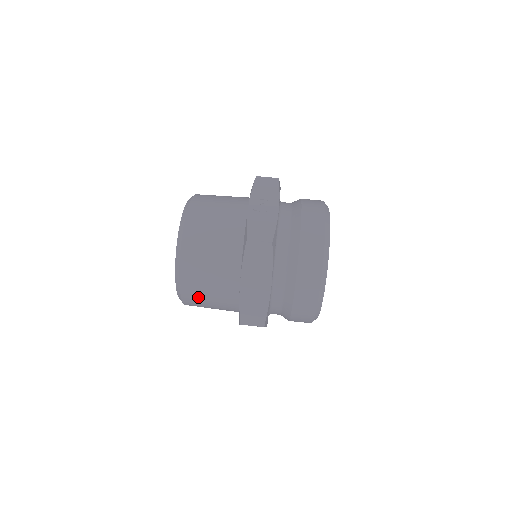
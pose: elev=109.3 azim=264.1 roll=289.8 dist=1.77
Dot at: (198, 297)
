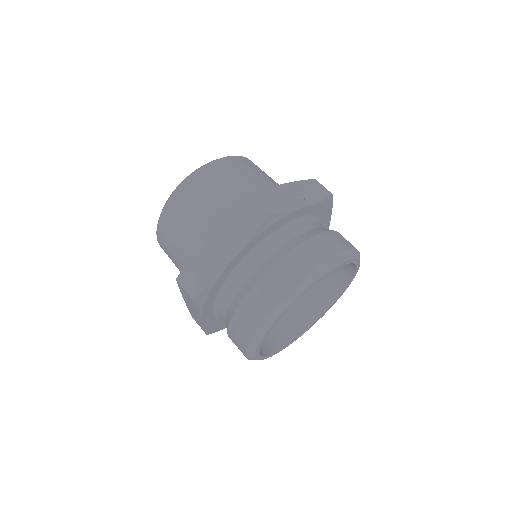
Dot at: (170, 233)
